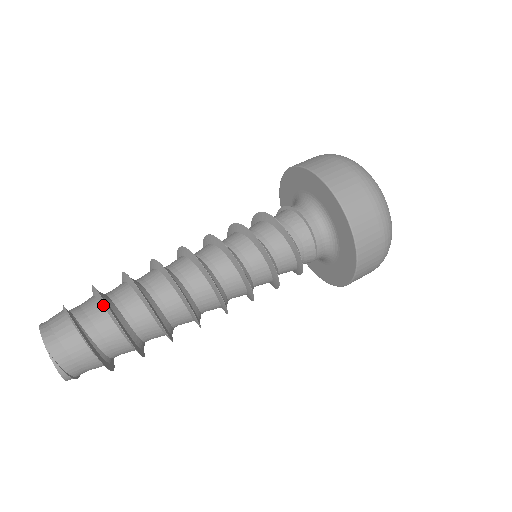
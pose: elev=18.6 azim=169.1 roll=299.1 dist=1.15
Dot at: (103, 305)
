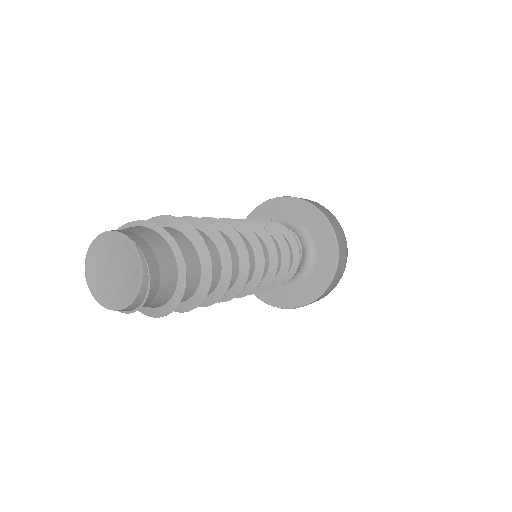
Dot at: (168, 225)
